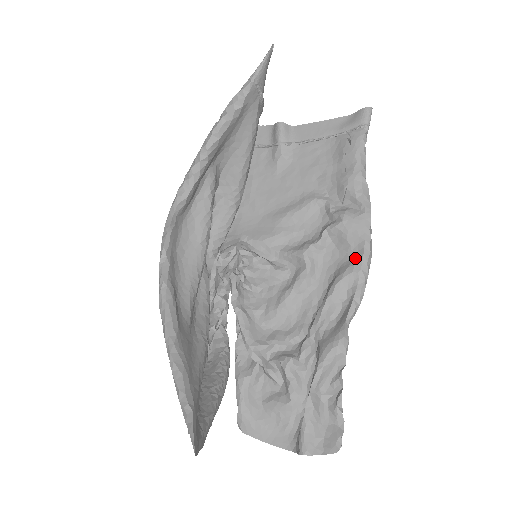
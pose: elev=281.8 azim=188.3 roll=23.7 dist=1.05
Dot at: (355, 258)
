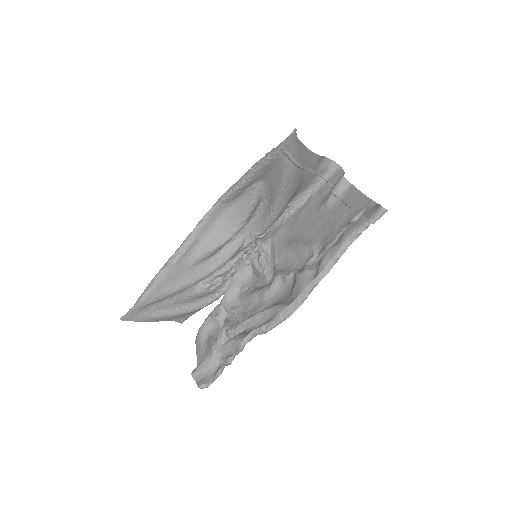
Dot at: (287, 303)
